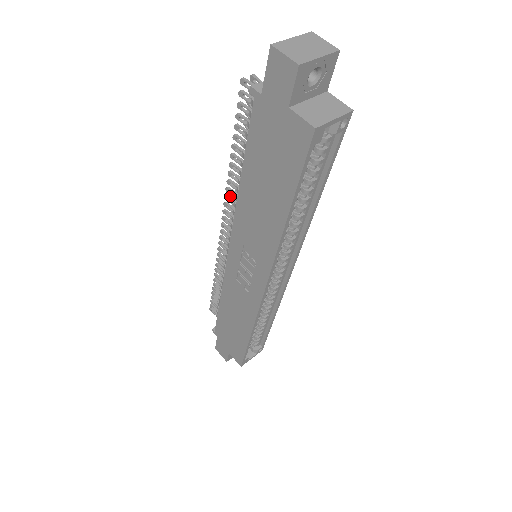
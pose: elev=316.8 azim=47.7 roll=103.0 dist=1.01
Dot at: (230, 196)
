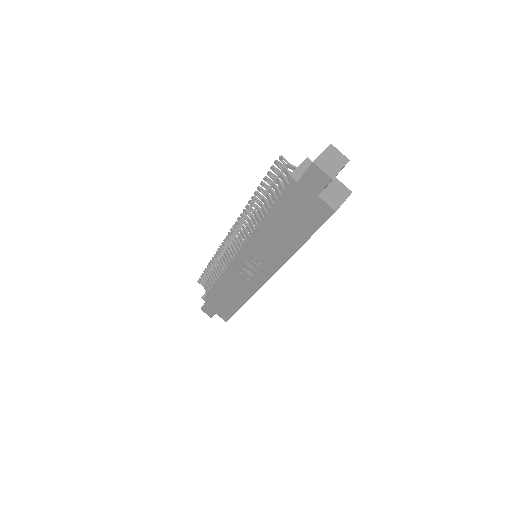
Dot at: occluded
